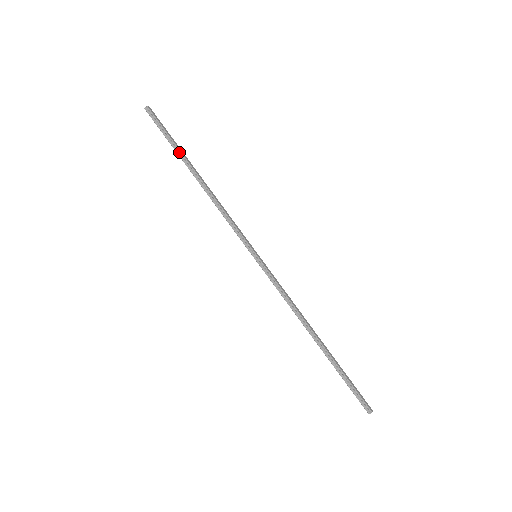
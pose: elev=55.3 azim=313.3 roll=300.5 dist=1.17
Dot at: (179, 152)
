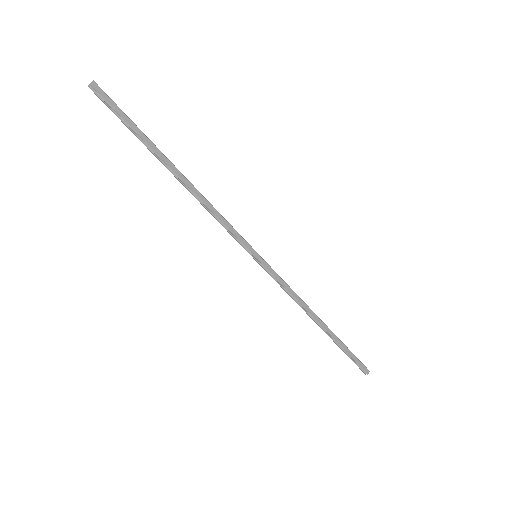
Dot at: (148, 146)
